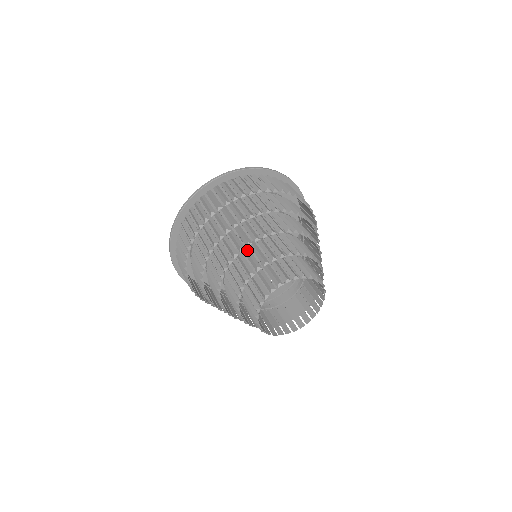
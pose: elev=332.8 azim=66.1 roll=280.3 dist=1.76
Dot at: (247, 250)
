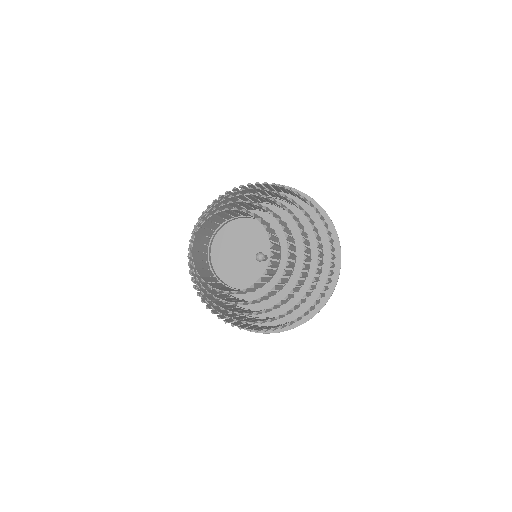
Dot at: (225, 212)
